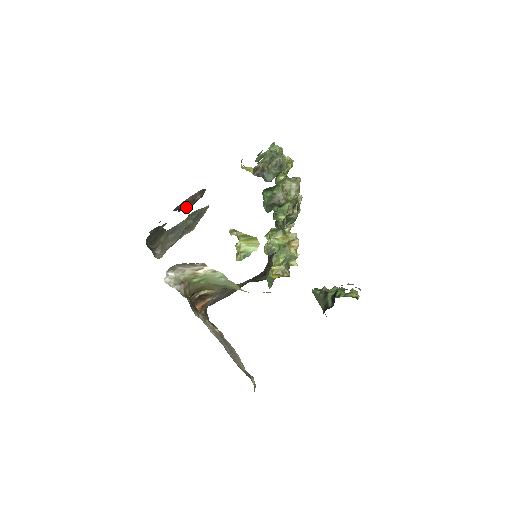
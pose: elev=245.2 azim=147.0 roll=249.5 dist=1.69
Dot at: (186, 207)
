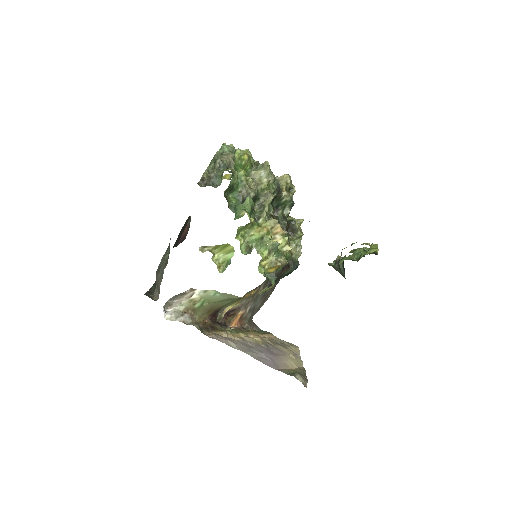
Dot at: (184, 239)
